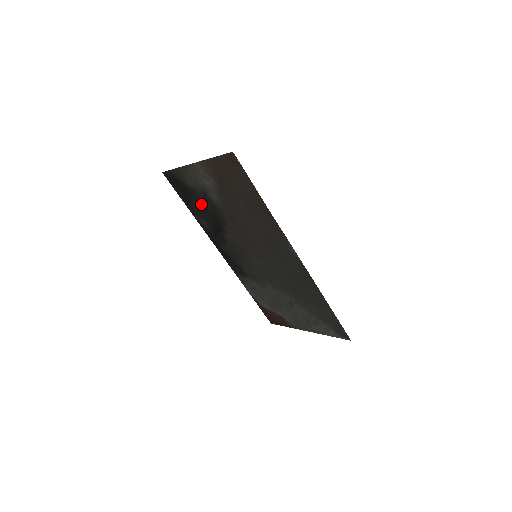
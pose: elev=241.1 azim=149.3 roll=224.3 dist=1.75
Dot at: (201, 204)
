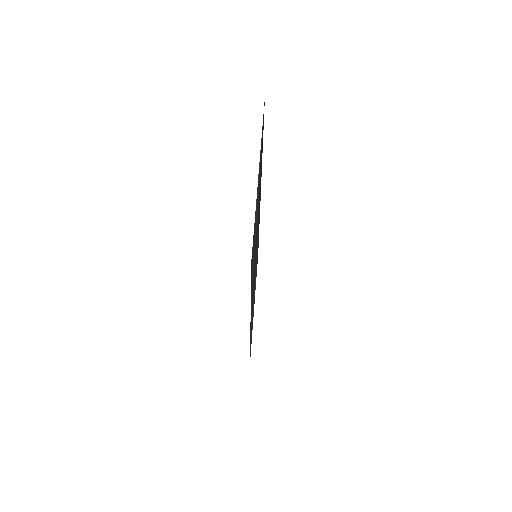
Dot at: occluded
